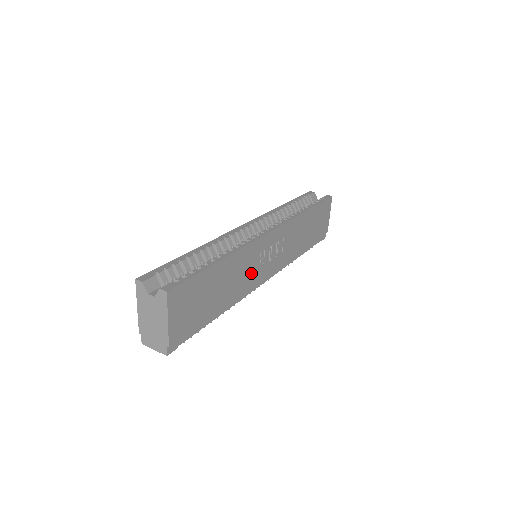
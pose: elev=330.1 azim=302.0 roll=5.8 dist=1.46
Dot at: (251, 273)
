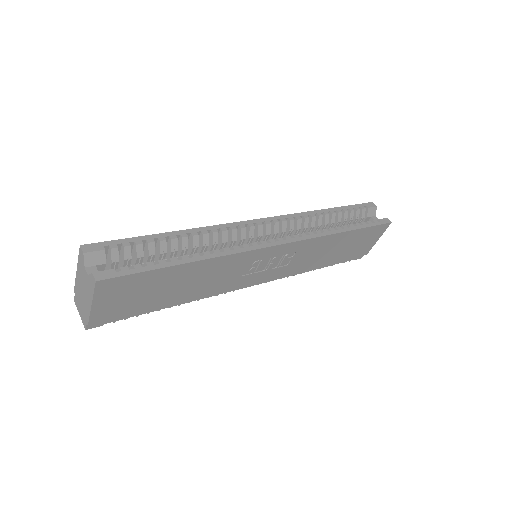
Dot at: (232, 277)
